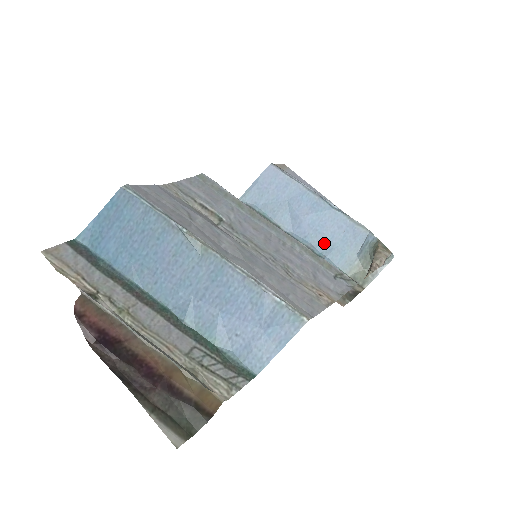
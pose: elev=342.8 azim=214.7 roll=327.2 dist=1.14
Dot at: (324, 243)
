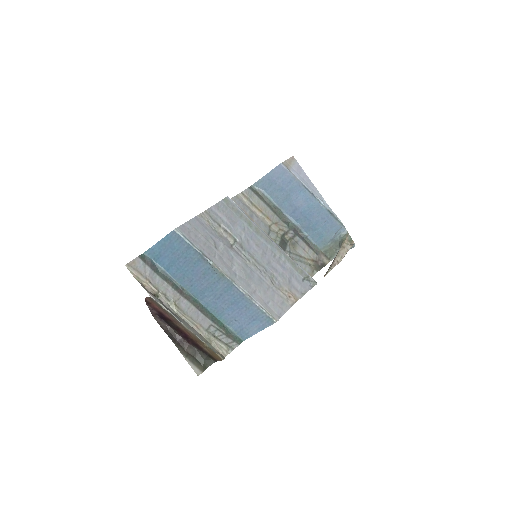
Dot at: (309, 227)
